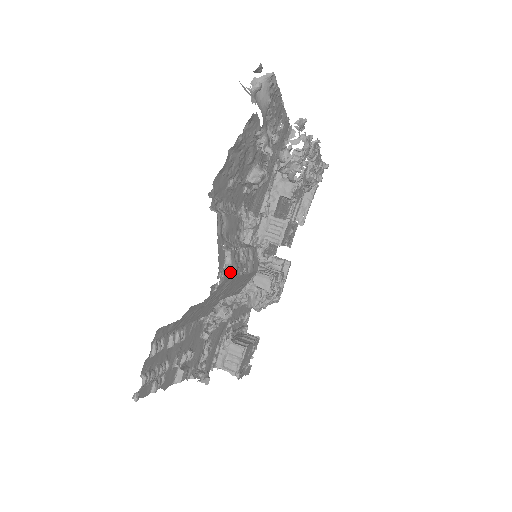
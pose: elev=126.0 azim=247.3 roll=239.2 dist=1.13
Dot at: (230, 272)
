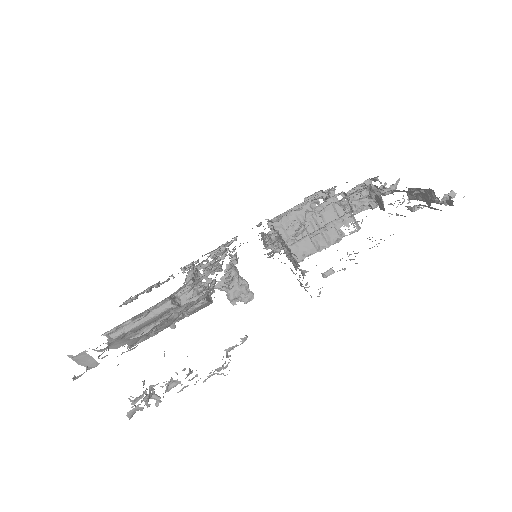
Dot at: (141, 340)
